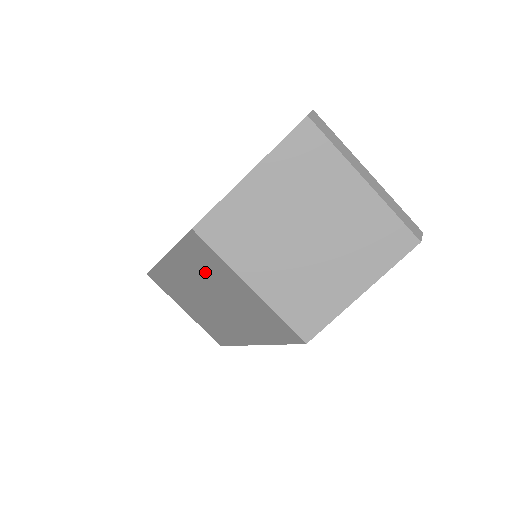
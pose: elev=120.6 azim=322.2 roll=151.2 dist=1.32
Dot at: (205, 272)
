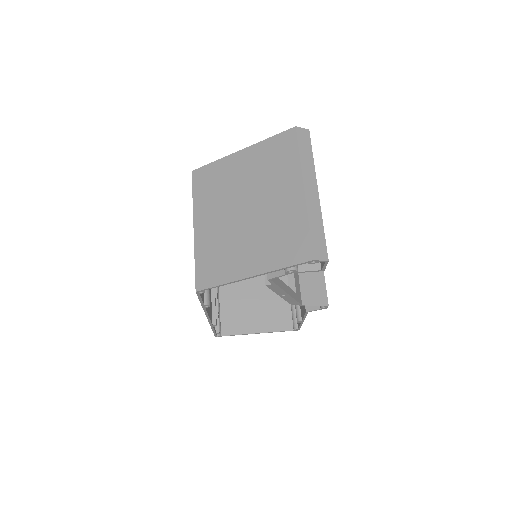
Dot at: occluded
